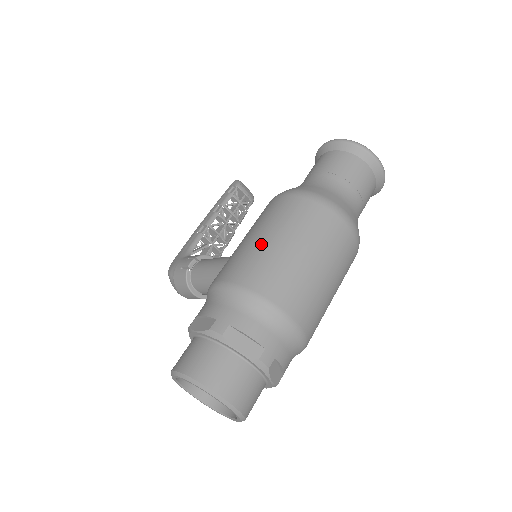
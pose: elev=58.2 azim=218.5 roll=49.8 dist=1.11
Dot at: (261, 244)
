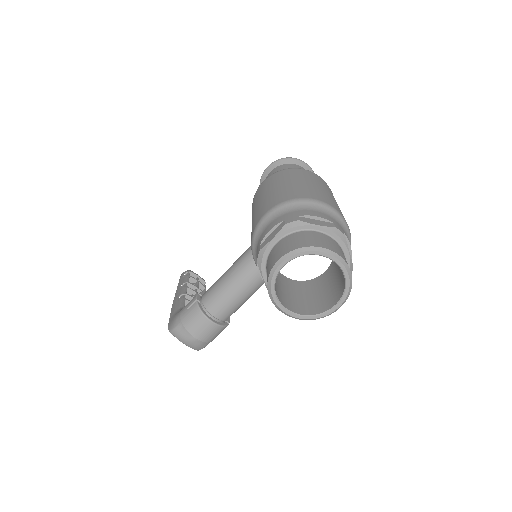
Dot at: (277, 189)
